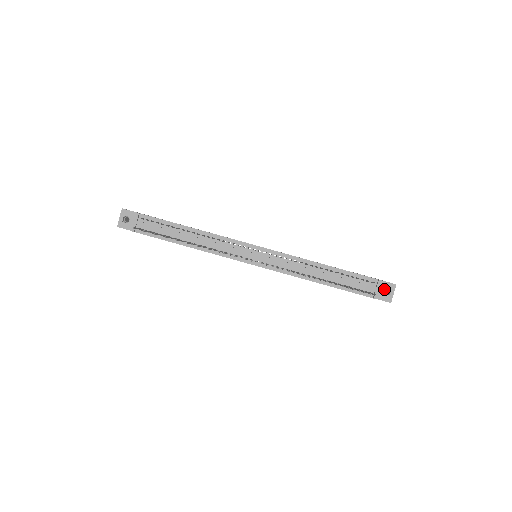
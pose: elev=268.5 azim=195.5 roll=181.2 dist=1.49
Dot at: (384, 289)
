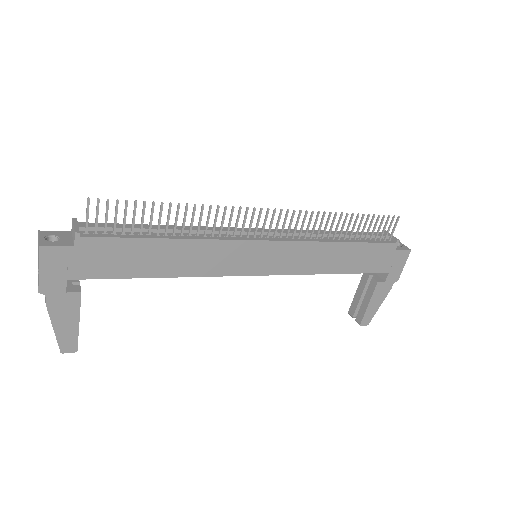
Dot at: occluded
